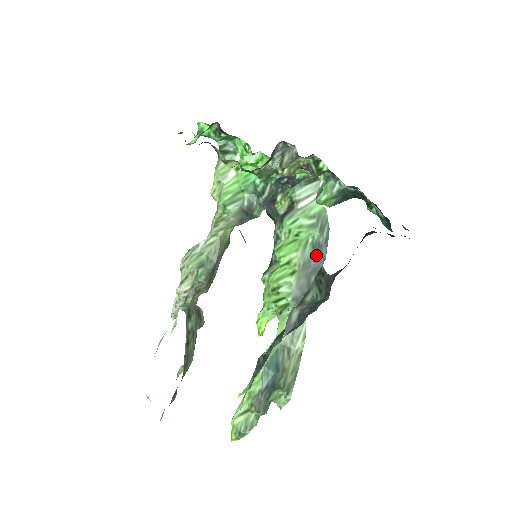
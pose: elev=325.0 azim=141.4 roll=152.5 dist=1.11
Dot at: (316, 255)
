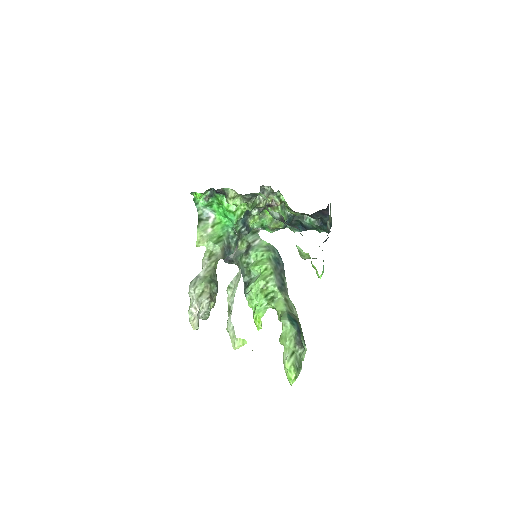
Dot at: (278, 263)
